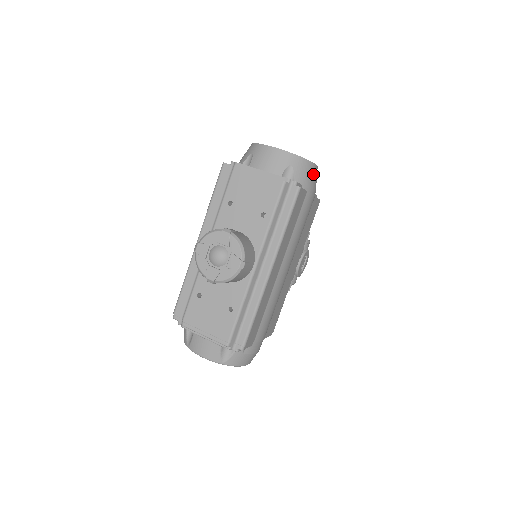
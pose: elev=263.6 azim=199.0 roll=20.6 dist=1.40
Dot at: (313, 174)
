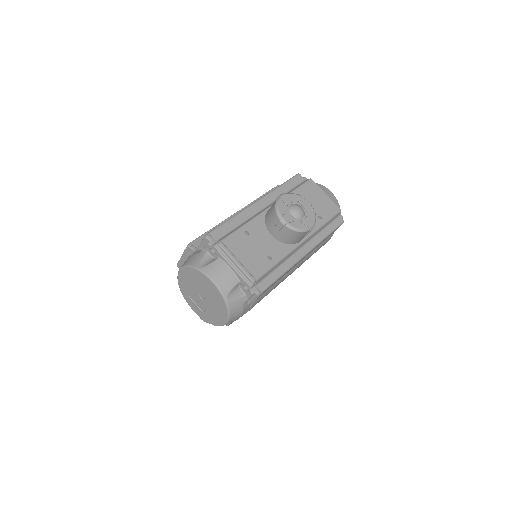
Dot at: occluded
